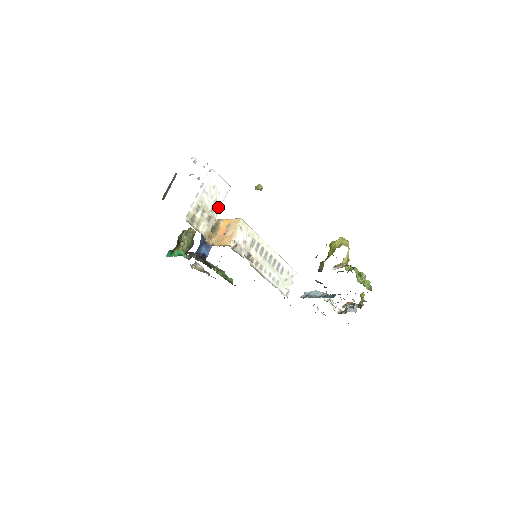
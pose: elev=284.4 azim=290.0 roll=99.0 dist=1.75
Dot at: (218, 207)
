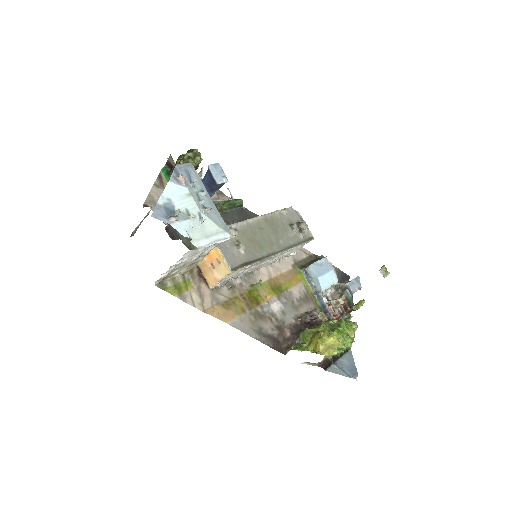
Dot at: (206, 254)
